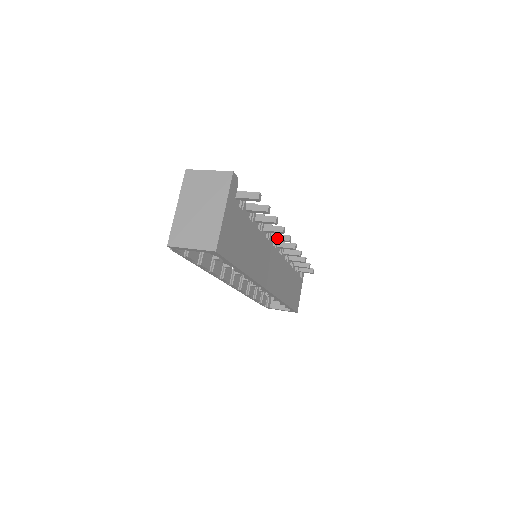
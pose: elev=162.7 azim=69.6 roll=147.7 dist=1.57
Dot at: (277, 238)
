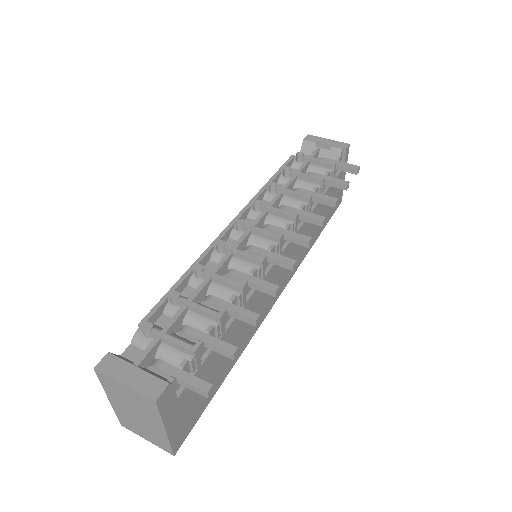
Dot at: (276, 264)
